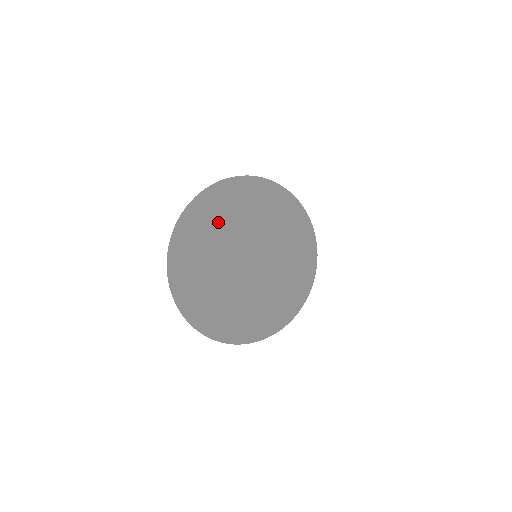
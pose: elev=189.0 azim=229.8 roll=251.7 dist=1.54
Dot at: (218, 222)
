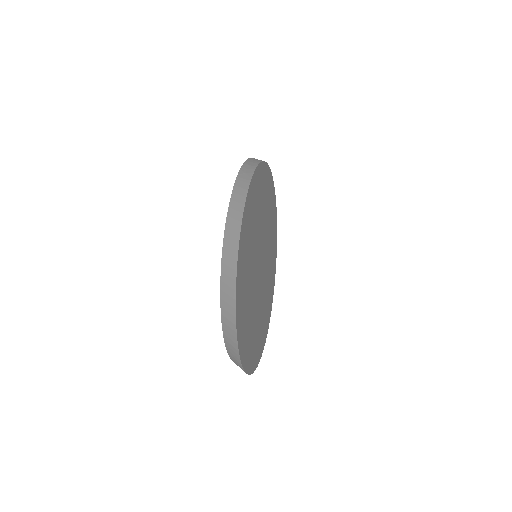
Dot at: (250, 236)
